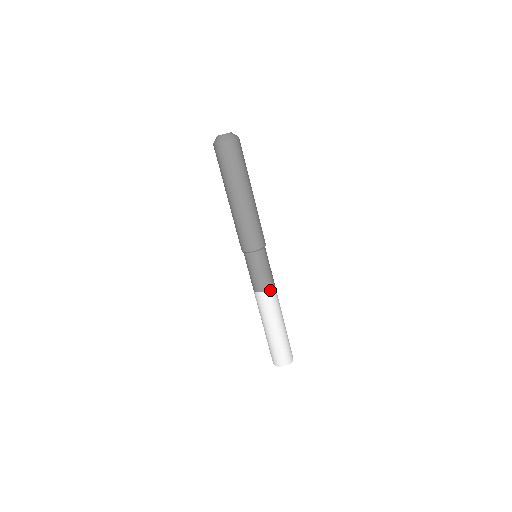
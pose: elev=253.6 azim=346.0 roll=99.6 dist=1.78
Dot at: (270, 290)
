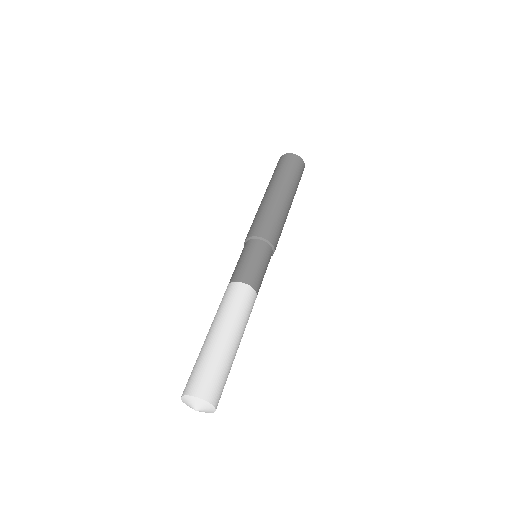
Dot at: (235, 282)
